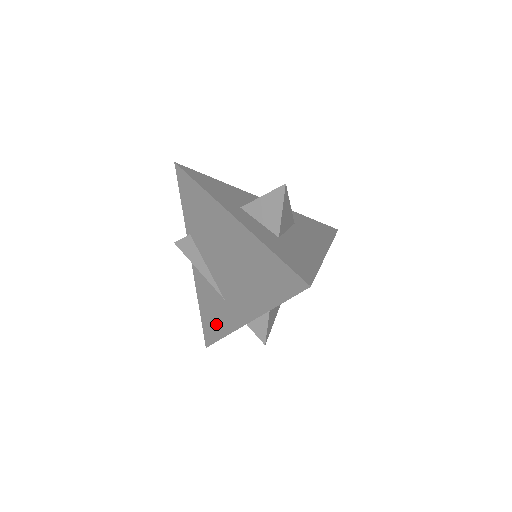
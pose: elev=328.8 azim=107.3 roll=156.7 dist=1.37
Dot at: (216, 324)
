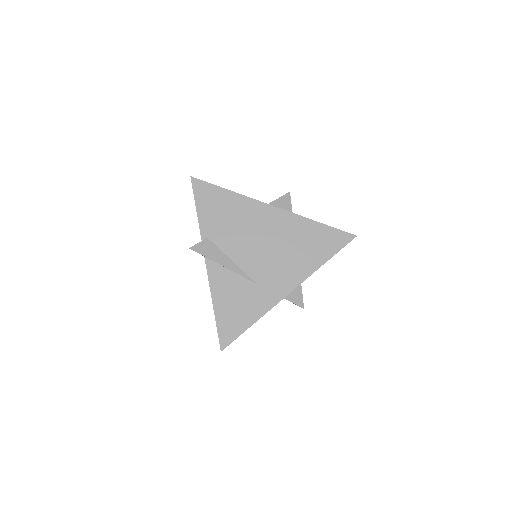
Dot at: (242, 315)
